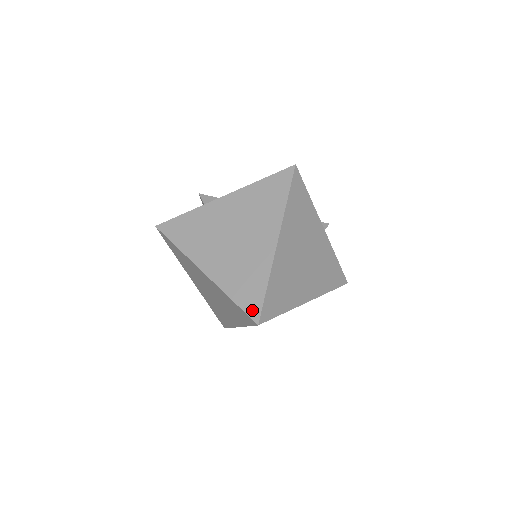
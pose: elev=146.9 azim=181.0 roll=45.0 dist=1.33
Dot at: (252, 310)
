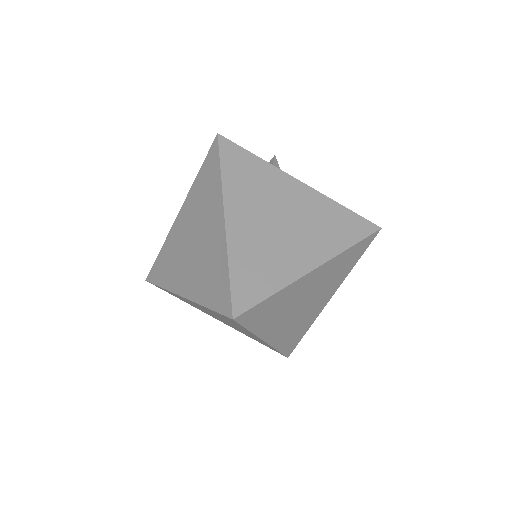
Dot at: (240, 300)
